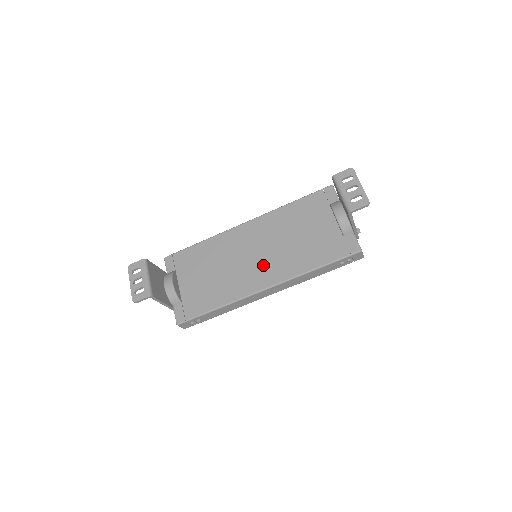
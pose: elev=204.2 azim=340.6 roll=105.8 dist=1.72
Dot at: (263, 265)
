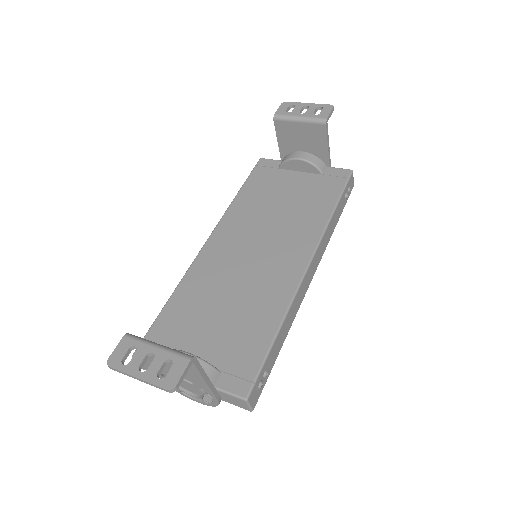
Dot at: (277, 251)
